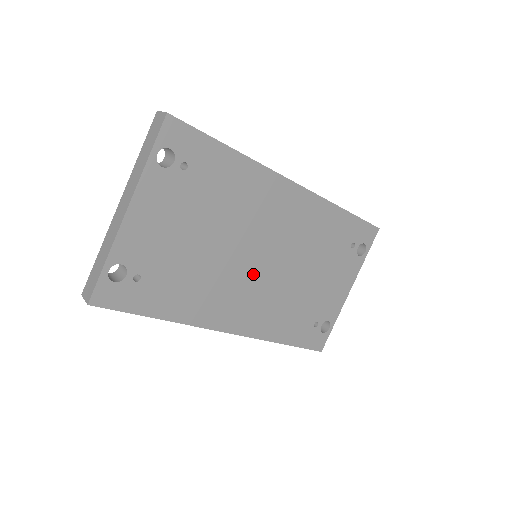
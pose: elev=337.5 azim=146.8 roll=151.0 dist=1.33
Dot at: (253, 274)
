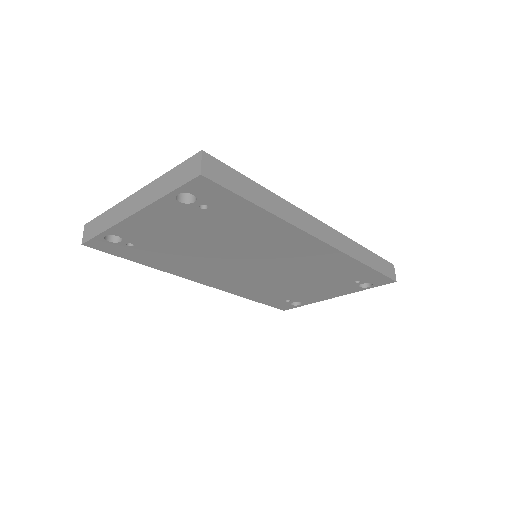
Dot at: (243, 269)
